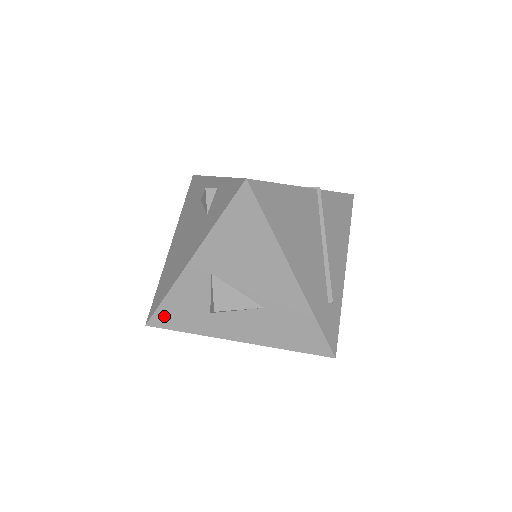
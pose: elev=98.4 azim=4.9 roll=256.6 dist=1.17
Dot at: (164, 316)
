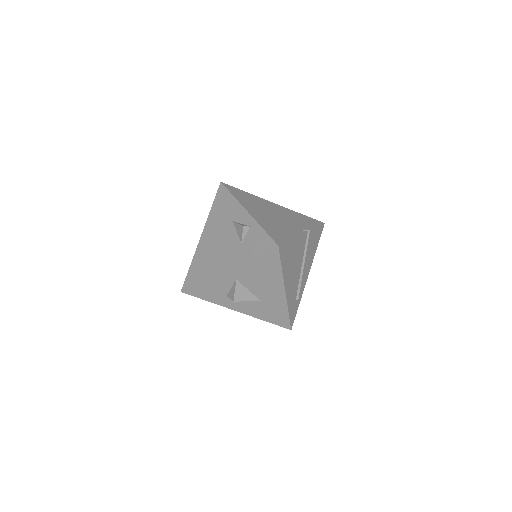
Dot at: (196, 290)
